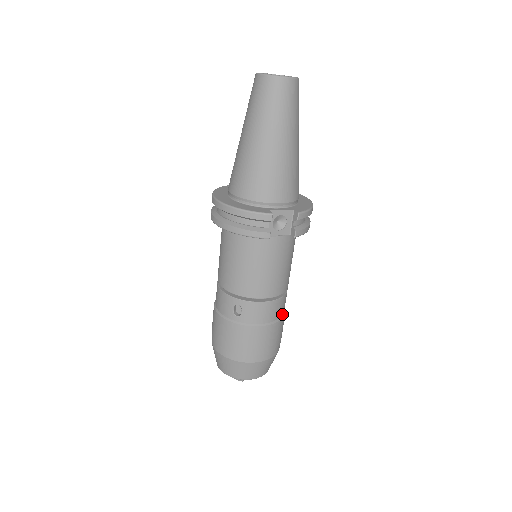
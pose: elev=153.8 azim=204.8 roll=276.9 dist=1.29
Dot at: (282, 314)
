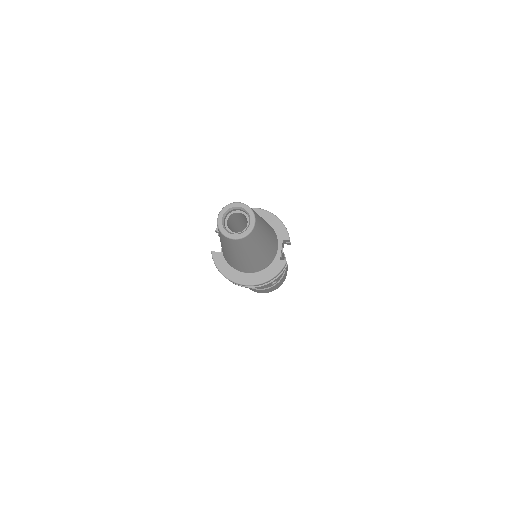
Dot at: occluded
